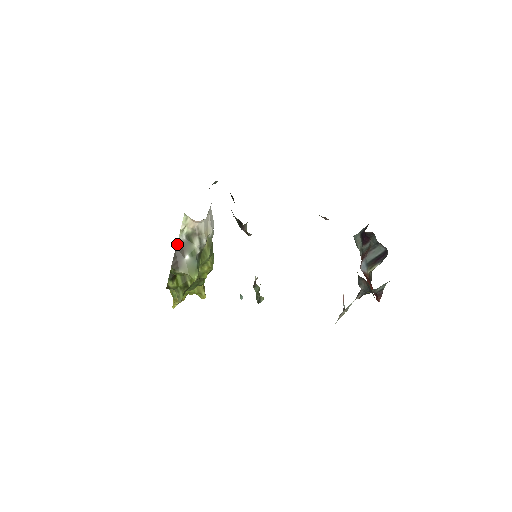
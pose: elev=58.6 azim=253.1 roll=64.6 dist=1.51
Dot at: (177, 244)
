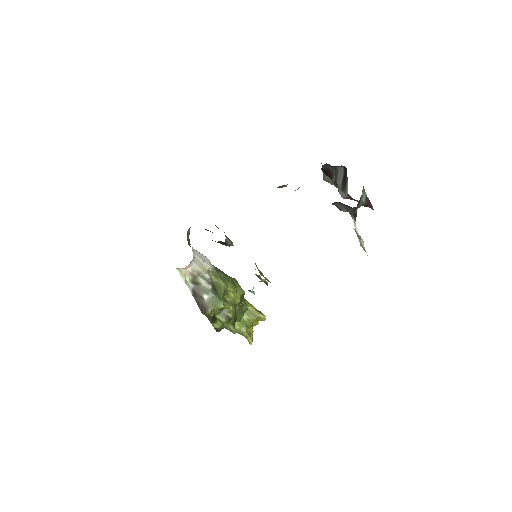
Dot at: (192, 294)
